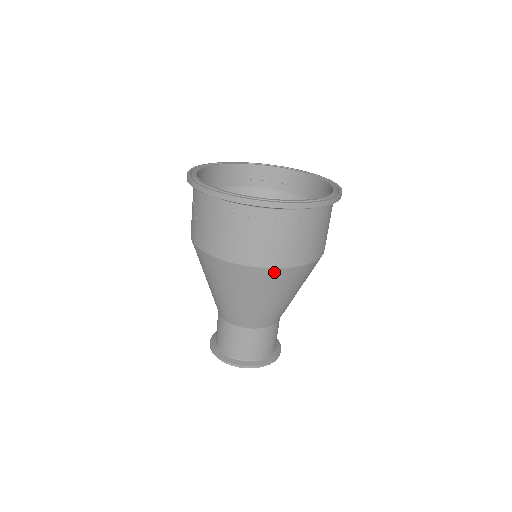
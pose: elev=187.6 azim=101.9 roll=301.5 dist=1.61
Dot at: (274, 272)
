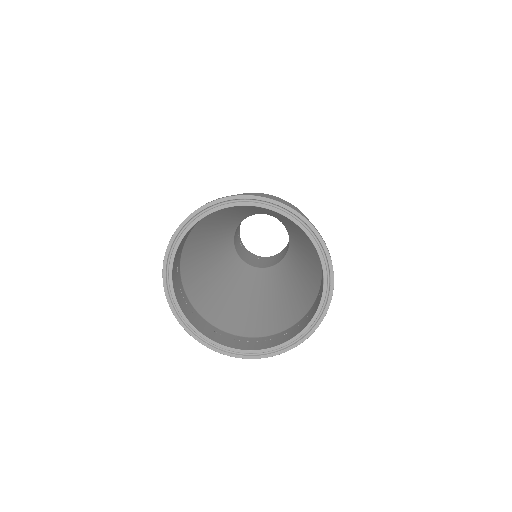
Dot at: occluded
